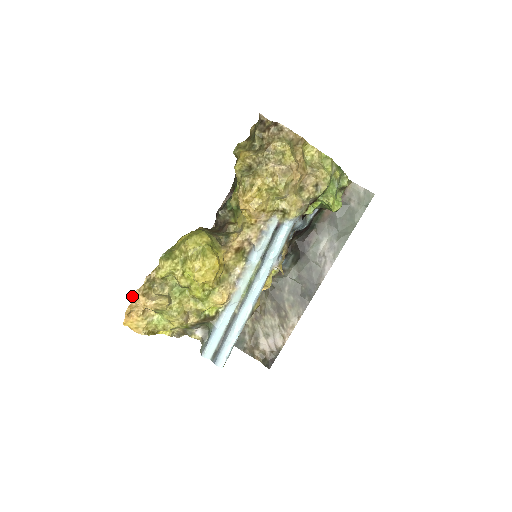
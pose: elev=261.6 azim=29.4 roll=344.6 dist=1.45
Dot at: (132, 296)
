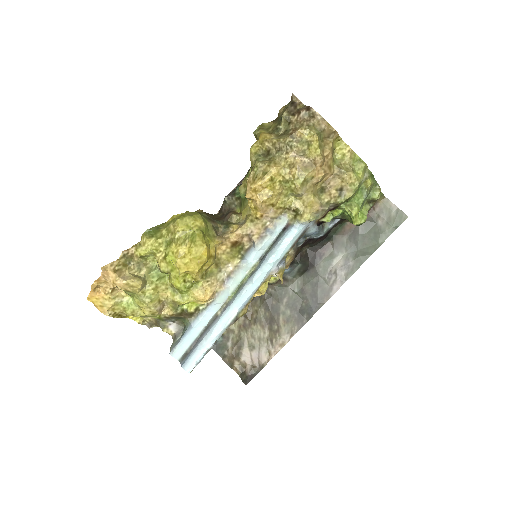
Dot at: (102, 269)
